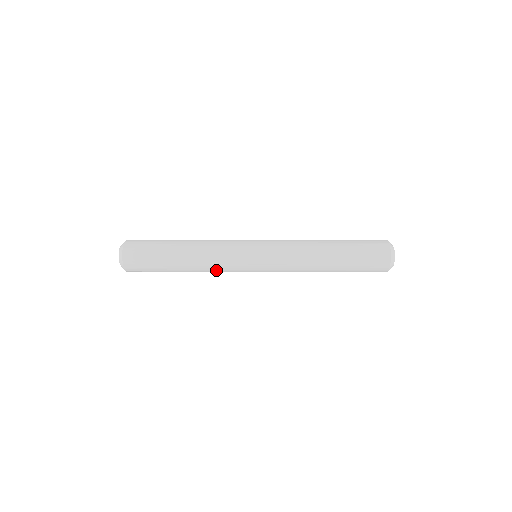
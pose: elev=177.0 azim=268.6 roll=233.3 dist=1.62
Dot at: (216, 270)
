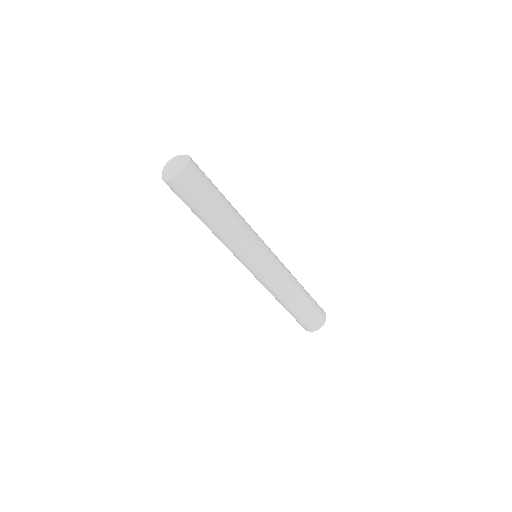
Dot at: (233, 243)
